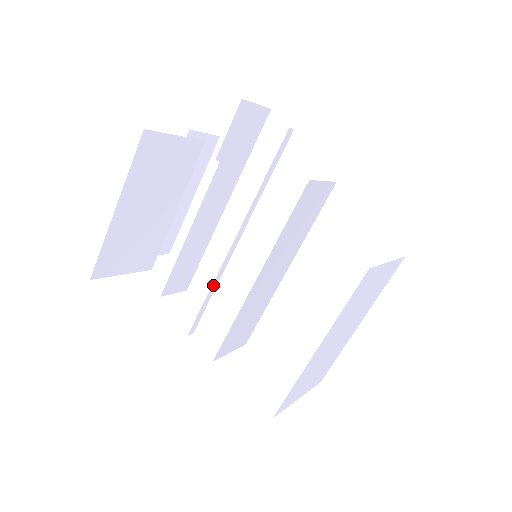
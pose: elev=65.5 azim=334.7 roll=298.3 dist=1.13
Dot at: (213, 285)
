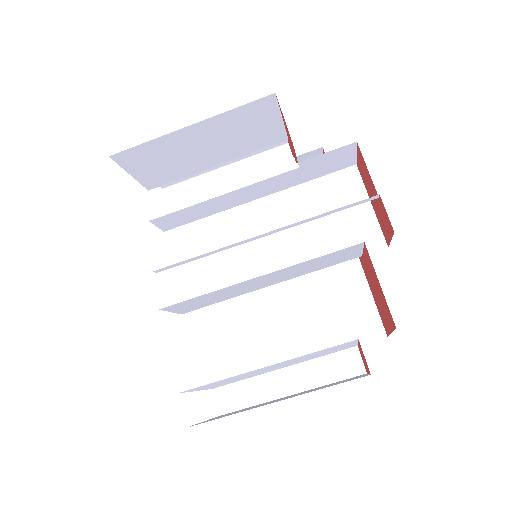
Dot at: (214, 251)
